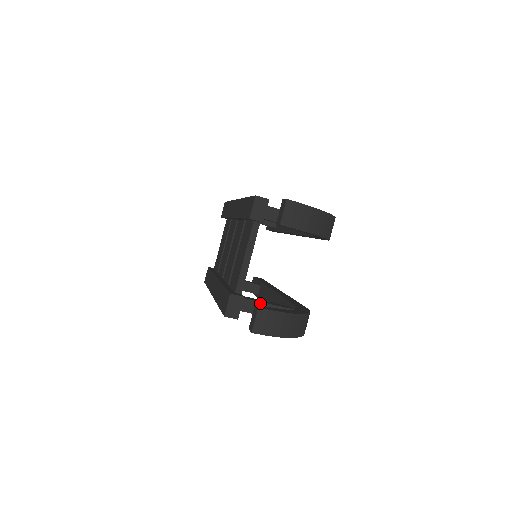
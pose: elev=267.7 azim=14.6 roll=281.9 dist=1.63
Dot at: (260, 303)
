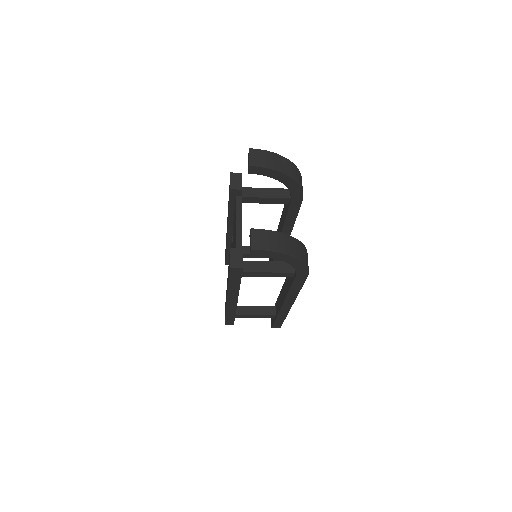
Dot at: (262, 262)
